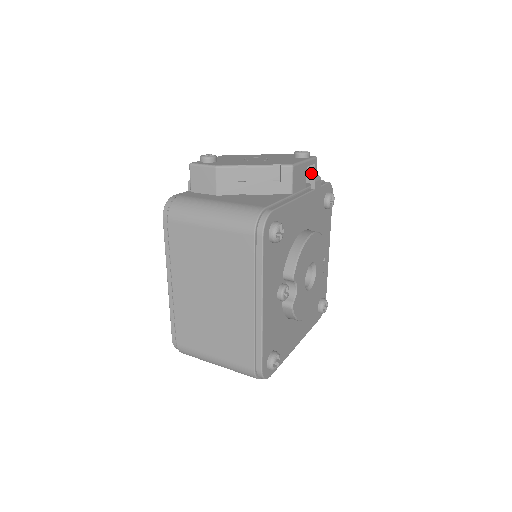
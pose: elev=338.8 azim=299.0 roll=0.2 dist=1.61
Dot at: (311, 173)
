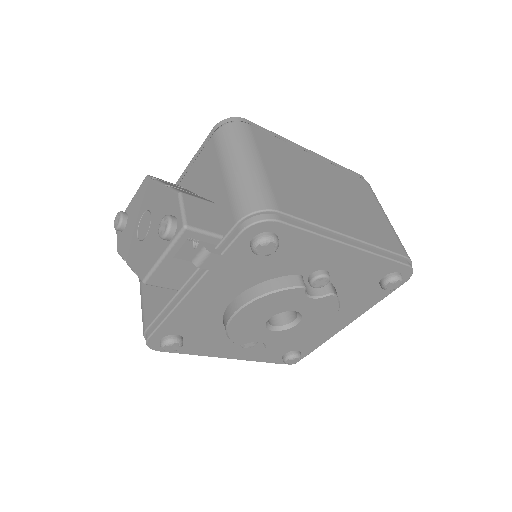
Dot at: (201, 237)
